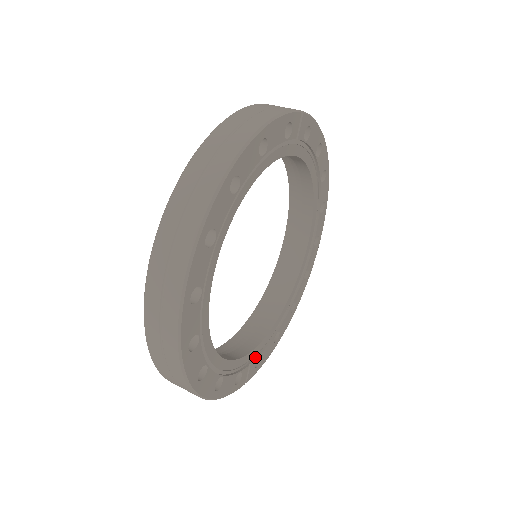
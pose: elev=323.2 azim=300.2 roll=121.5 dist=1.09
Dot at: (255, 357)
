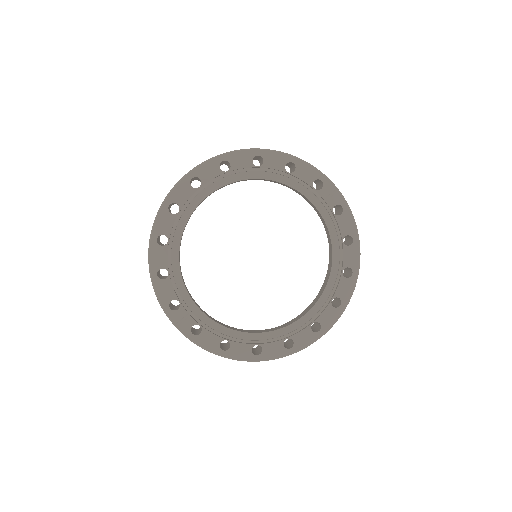
Dot at: (198, 322)
